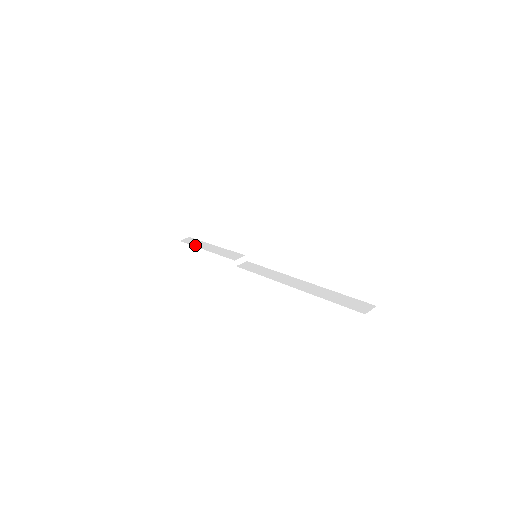
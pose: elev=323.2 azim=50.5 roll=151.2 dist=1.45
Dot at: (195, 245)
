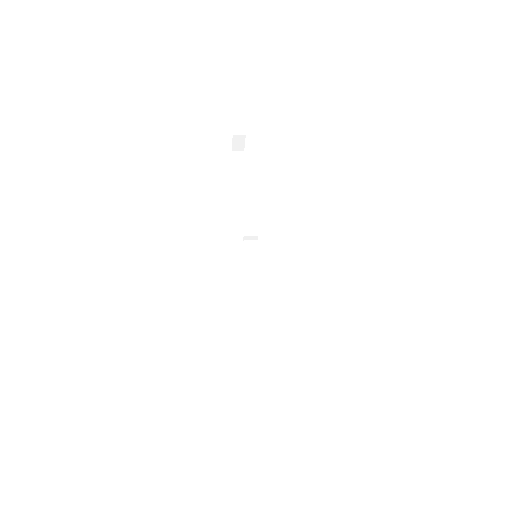
Dot at: (236, 173)
